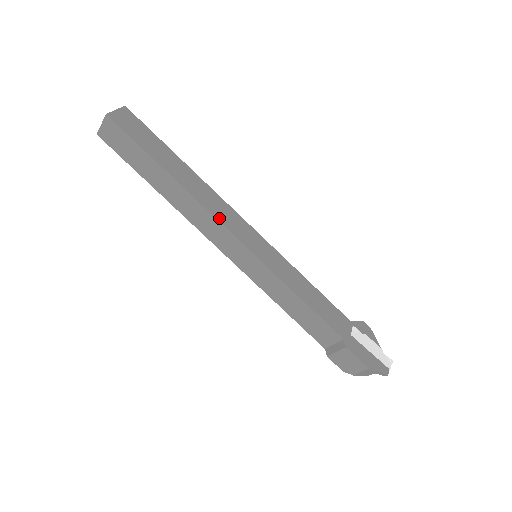
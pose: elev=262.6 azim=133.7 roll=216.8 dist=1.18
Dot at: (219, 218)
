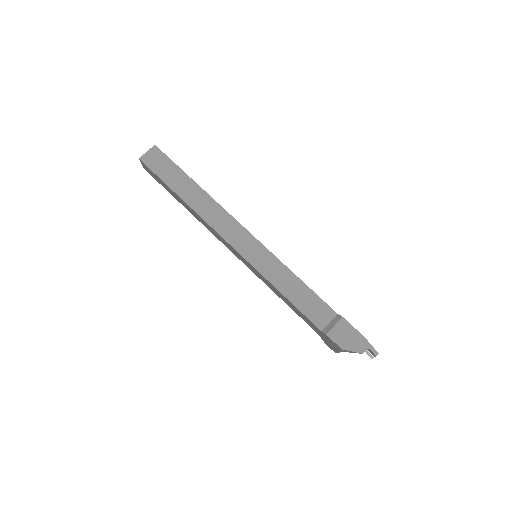
Dot at: (233, 217)
